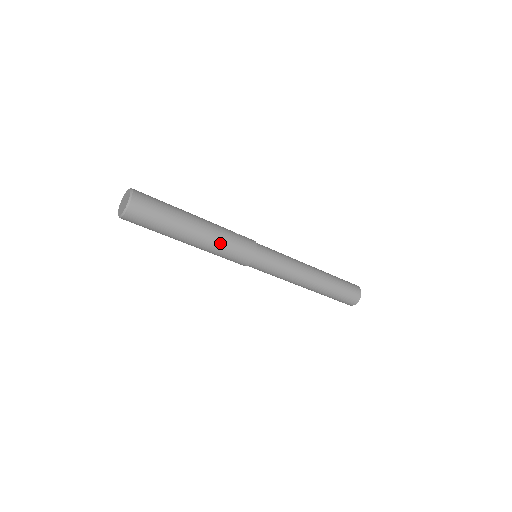
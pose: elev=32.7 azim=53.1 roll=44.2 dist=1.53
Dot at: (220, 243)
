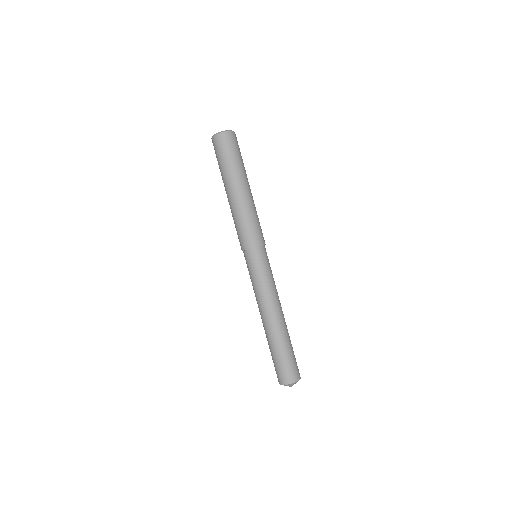
Dot at: (251, 211)
